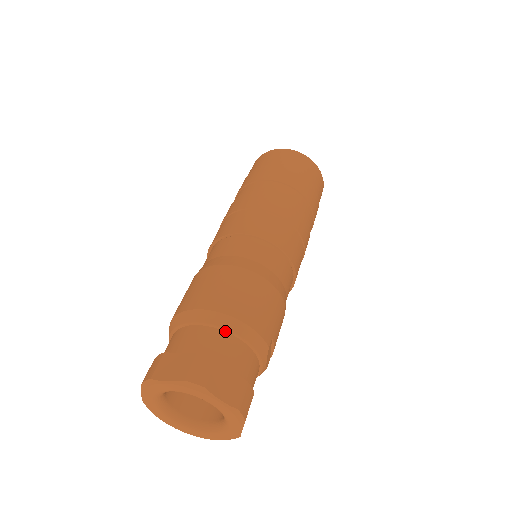
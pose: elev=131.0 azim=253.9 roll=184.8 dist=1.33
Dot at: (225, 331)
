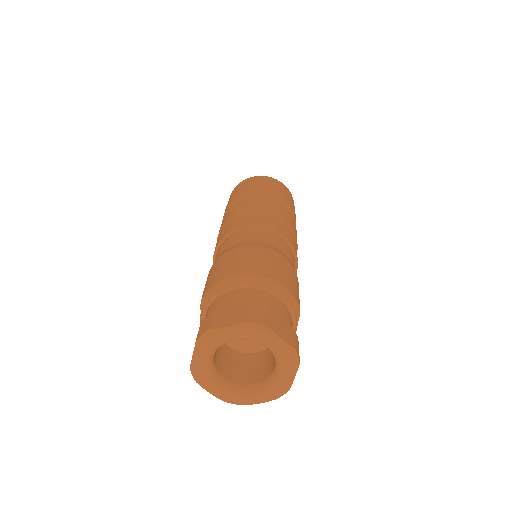
Dot at: (264, 291)
